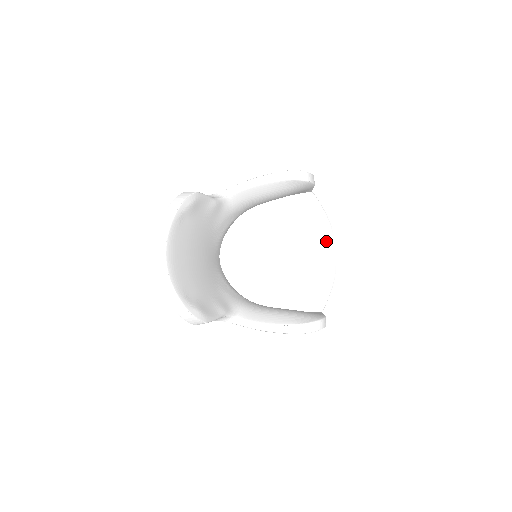
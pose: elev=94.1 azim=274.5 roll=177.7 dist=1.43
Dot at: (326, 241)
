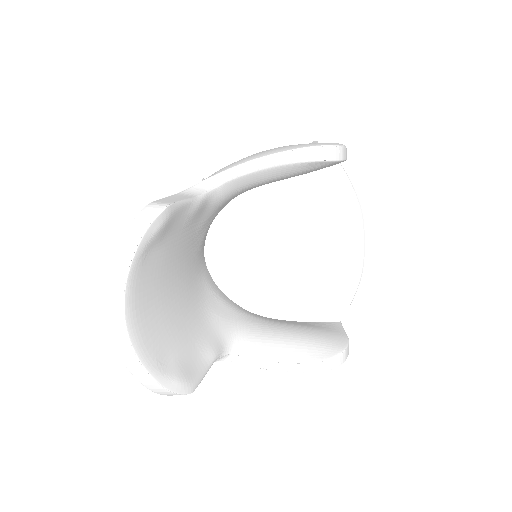
Dot at: (353, 231)
